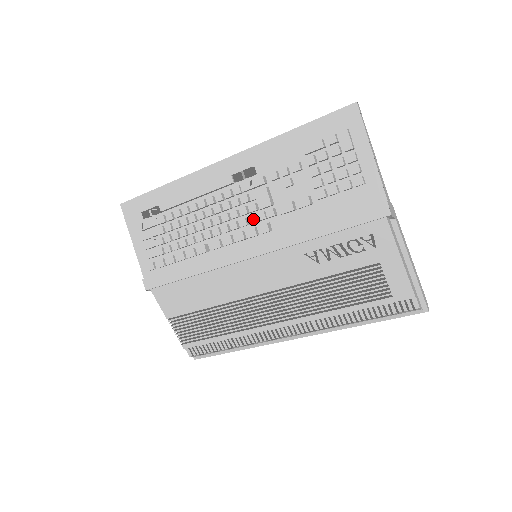
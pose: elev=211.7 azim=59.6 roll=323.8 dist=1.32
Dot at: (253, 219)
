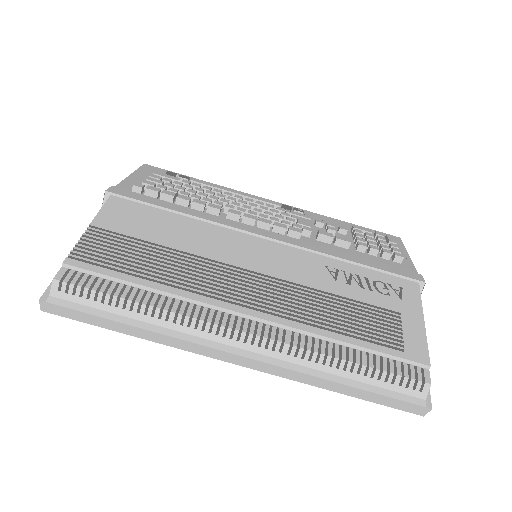
Dot at: (288, 223)
